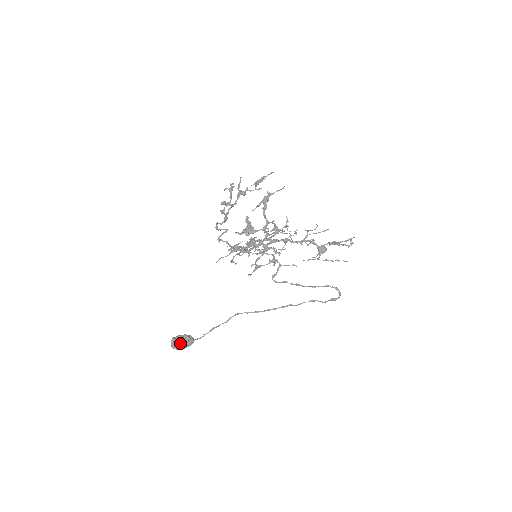
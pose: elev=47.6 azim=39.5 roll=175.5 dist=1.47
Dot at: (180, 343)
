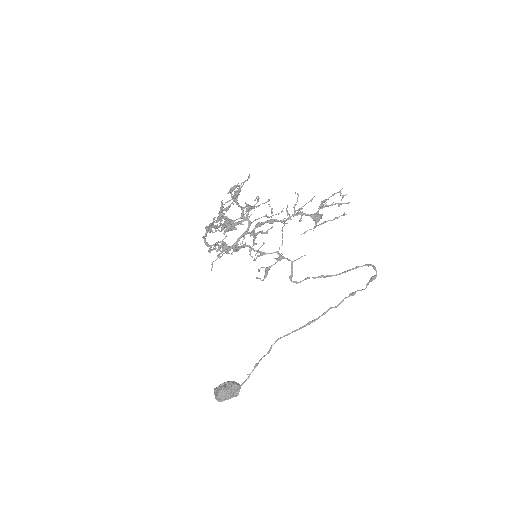
Dot at: (222, 390)
